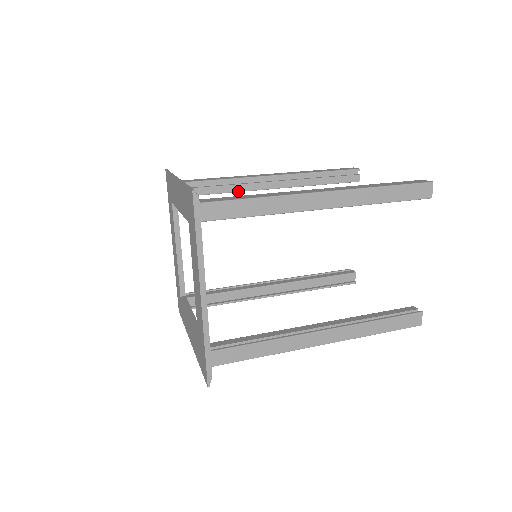
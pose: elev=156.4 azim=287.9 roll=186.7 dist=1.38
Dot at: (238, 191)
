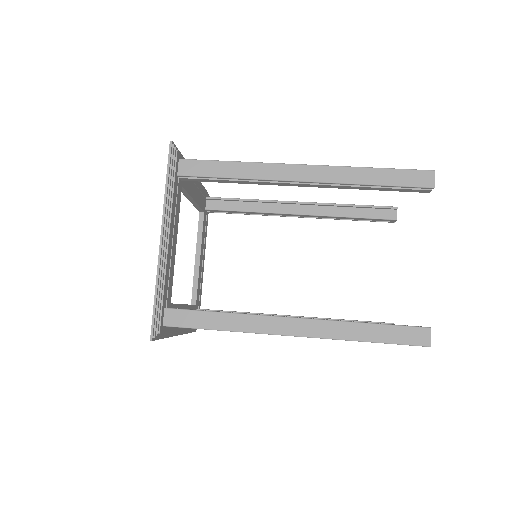
Dot at: occluded
